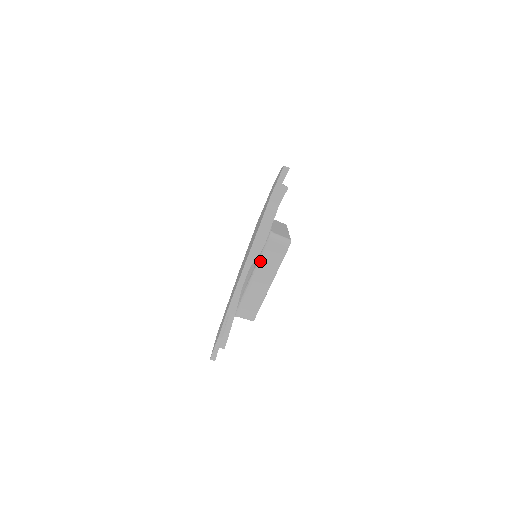
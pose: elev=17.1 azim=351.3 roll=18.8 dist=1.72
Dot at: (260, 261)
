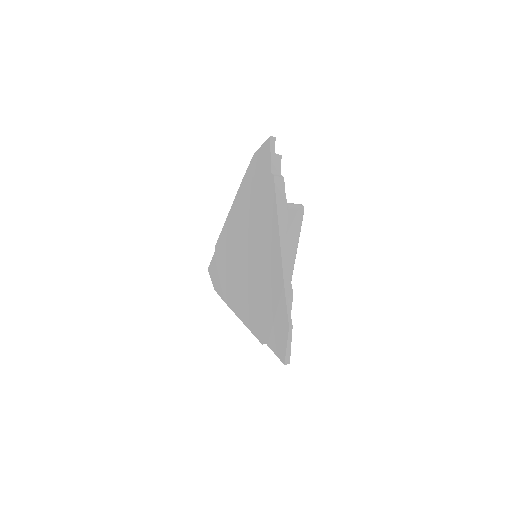
Dot at: occluded
